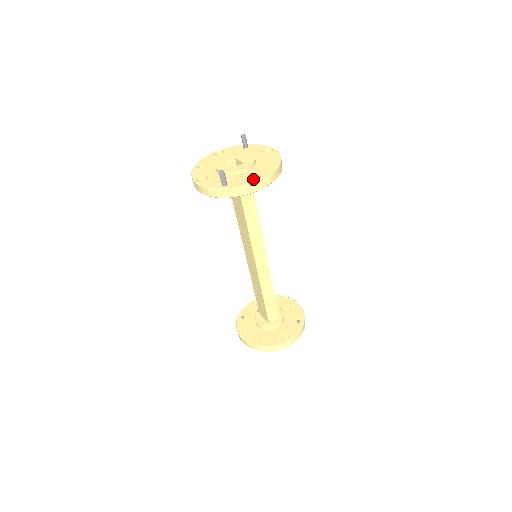
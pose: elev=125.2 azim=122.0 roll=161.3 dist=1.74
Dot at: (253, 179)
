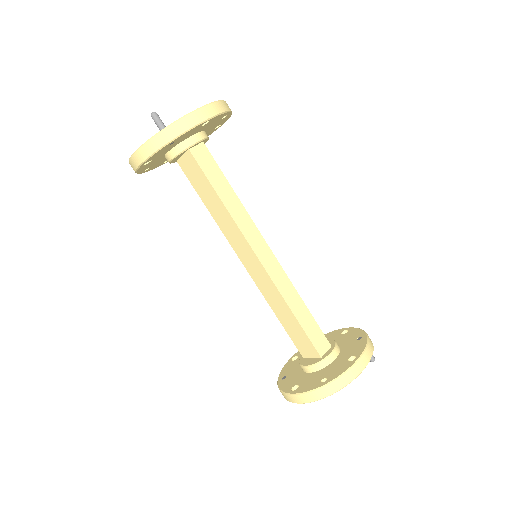
Dot at: occluded
